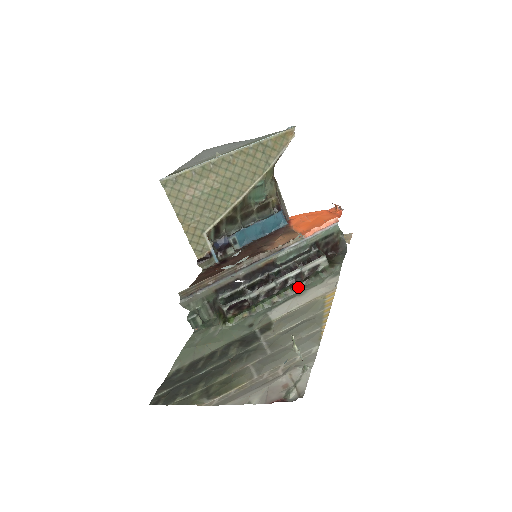
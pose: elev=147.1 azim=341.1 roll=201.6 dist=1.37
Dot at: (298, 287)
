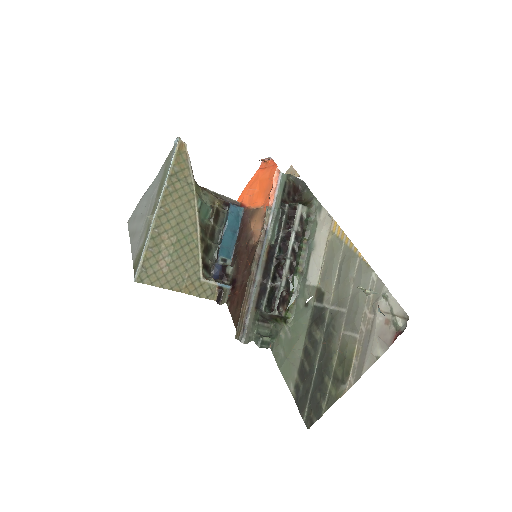
Dot at: (305, 244)
